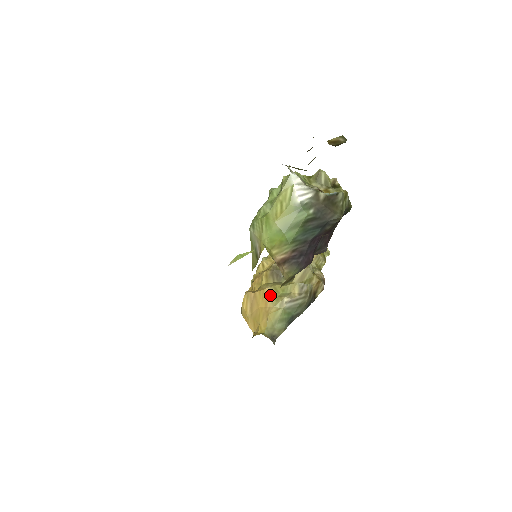
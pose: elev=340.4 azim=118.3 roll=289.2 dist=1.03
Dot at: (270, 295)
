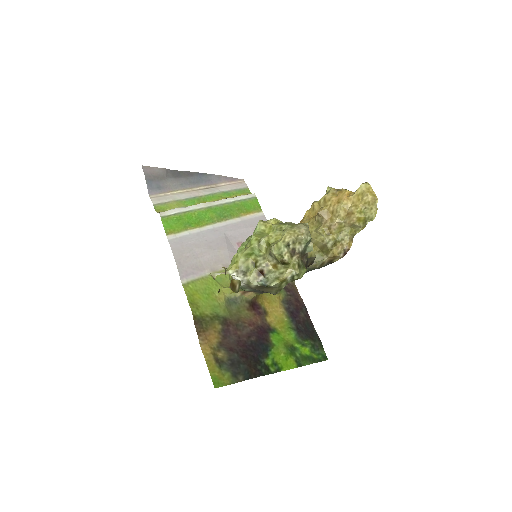
Dot at: occluded
